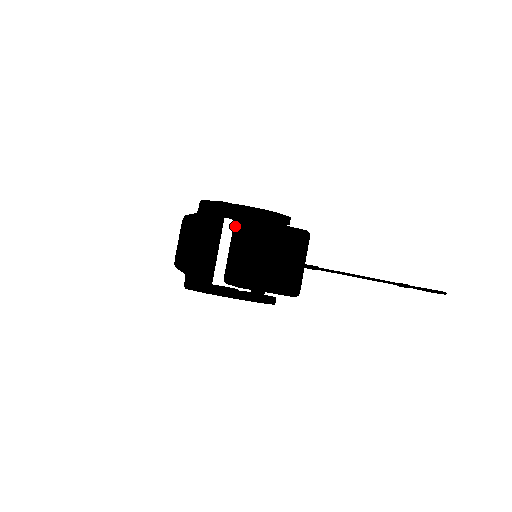
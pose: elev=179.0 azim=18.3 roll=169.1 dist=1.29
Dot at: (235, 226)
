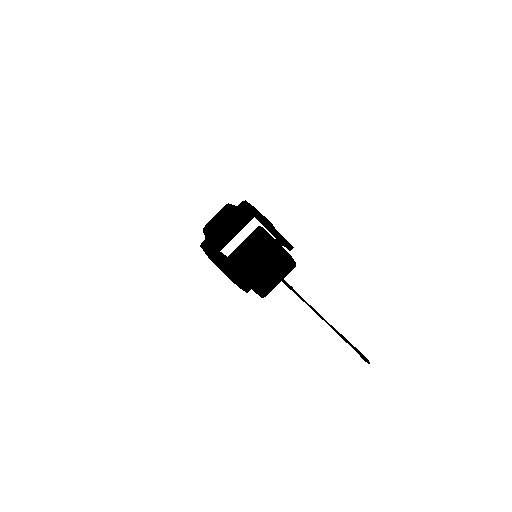
Dot at: (256, 229)
